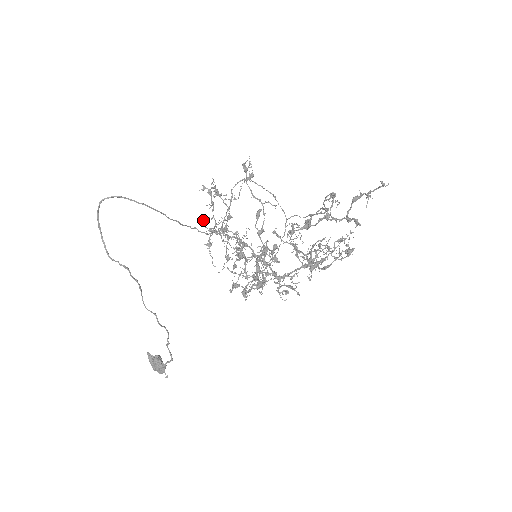
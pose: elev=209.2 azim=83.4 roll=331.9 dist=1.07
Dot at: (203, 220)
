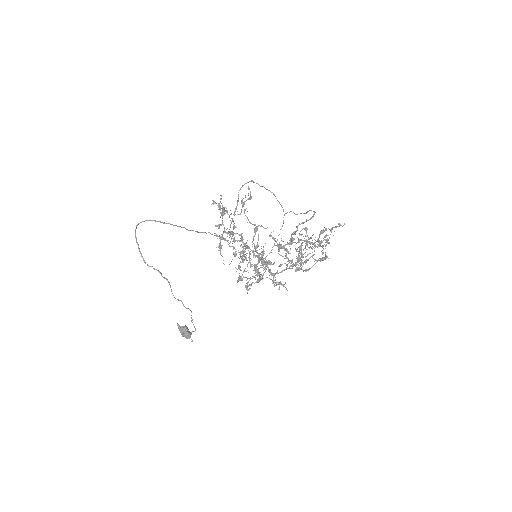
Dot at: (215, 226)
